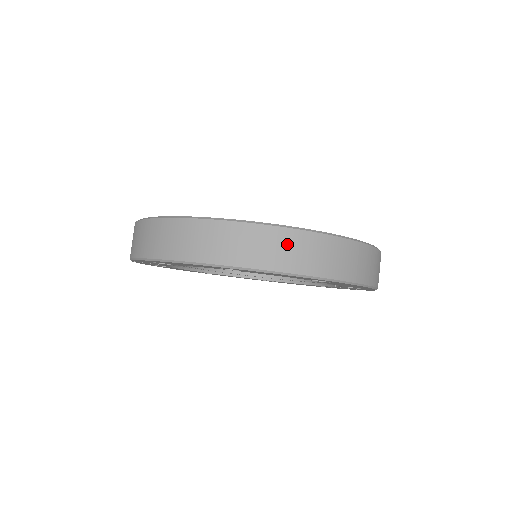
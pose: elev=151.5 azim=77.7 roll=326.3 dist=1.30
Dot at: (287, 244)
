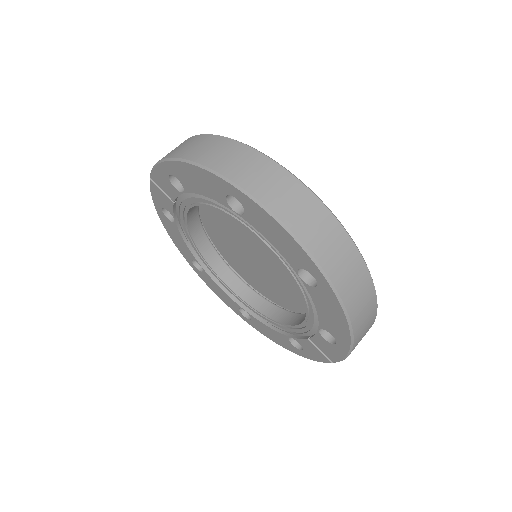
Dot at: (303, 204)
